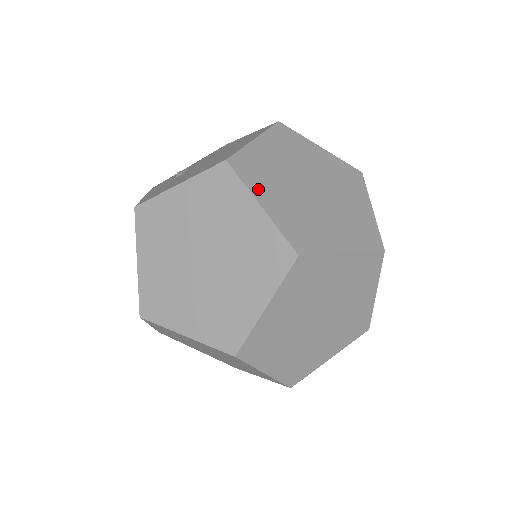
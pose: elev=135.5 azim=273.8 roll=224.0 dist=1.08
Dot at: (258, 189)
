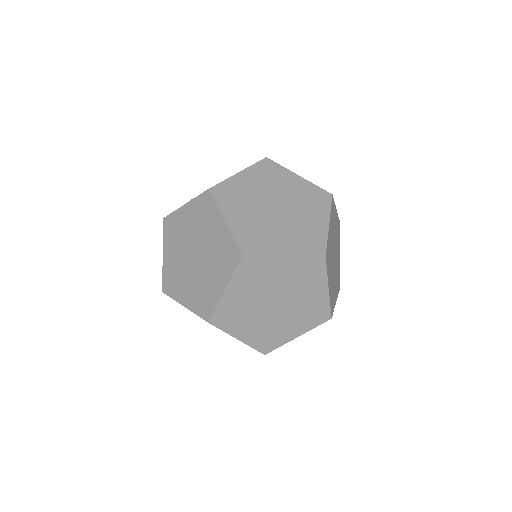
Dot at: occluded
